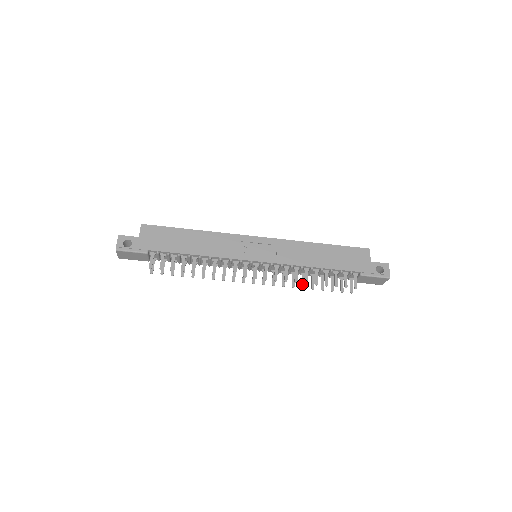
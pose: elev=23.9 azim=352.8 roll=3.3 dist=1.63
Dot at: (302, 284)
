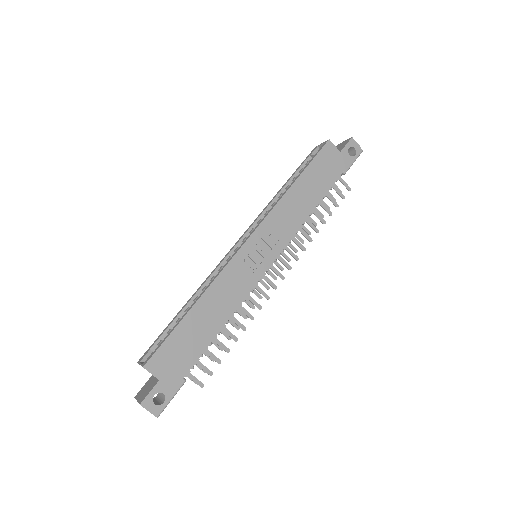
Dot at: (306, 232)
